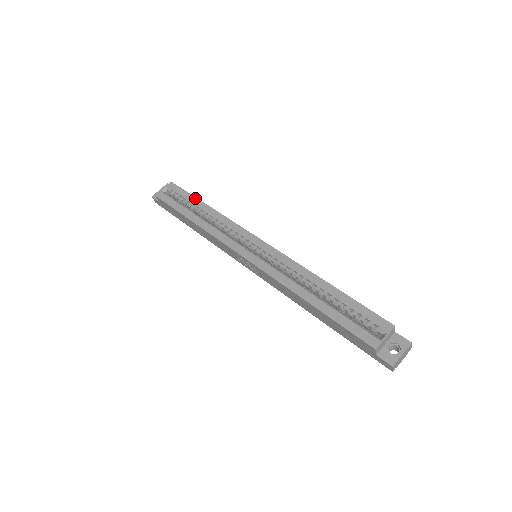
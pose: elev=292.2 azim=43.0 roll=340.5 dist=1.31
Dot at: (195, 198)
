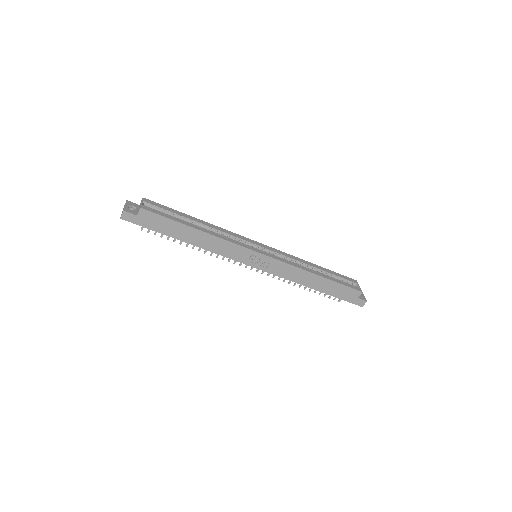
Dot at: (181, 212)
